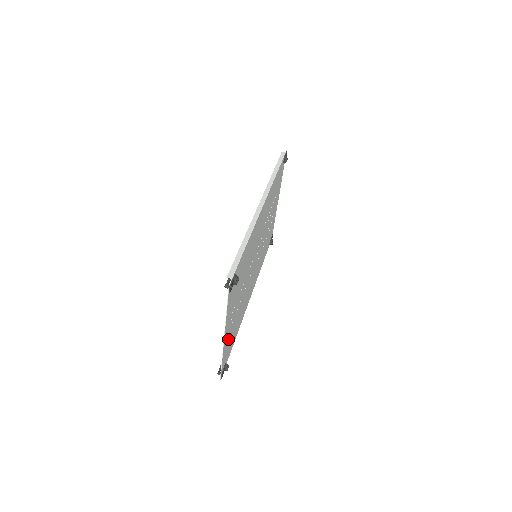
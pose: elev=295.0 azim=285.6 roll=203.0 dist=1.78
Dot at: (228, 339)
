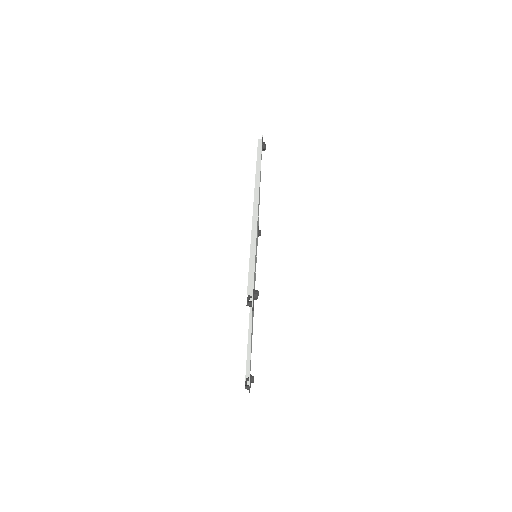
Dot at: occluded
